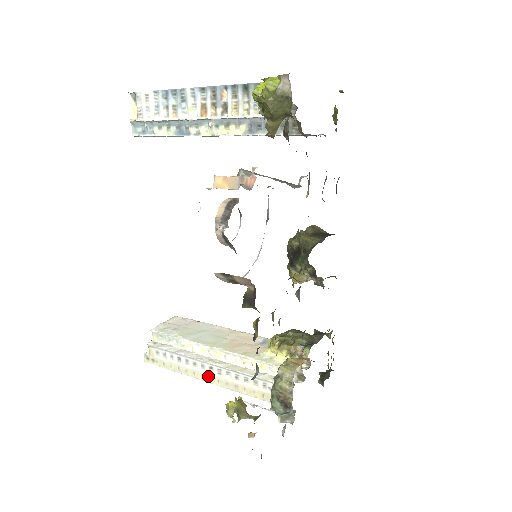
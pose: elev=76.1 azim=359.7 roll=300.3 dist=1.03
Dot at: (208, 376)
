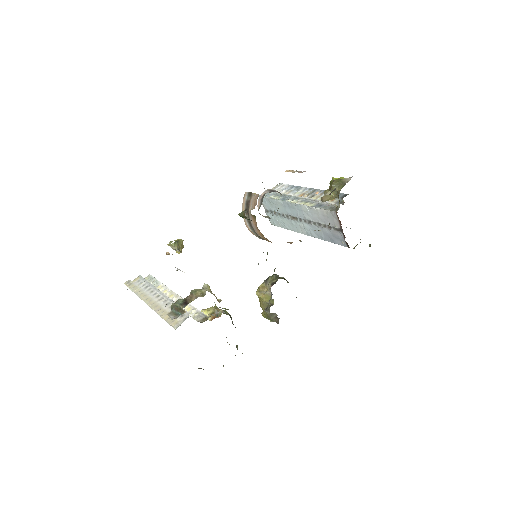
Dot at: (151, 299)
